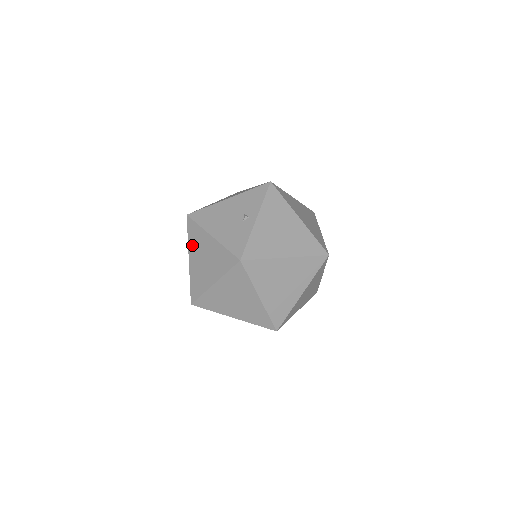
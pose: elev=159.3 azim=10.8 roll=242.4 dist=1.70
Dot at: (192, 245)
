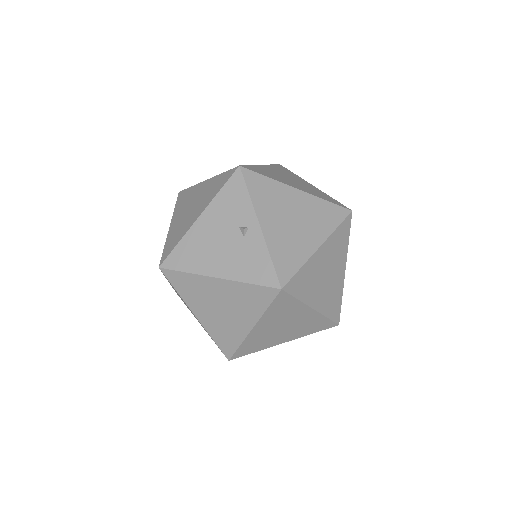
Dot at: (190, 299)
